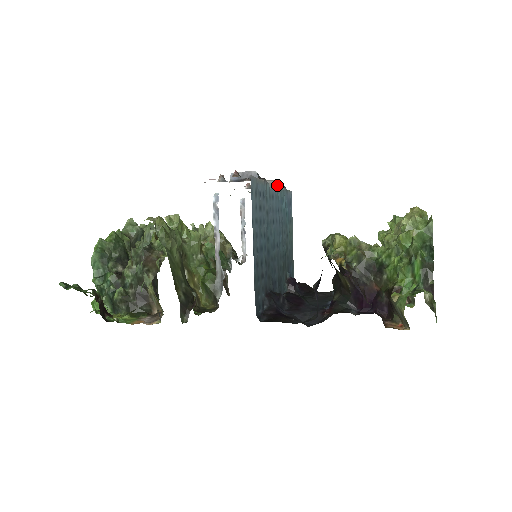
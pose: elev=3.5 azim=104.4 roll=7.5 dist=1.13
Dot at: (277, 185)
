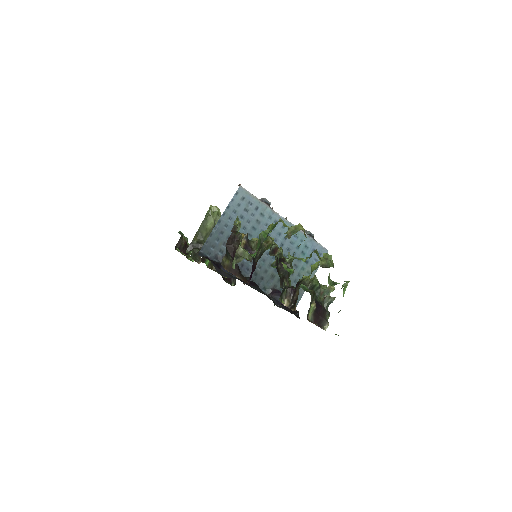
Dot at: occluded
